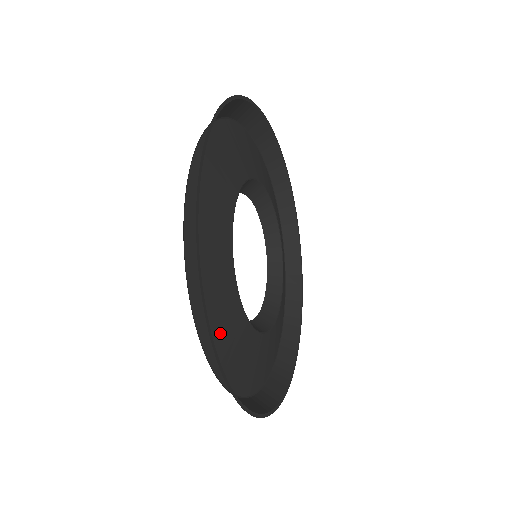
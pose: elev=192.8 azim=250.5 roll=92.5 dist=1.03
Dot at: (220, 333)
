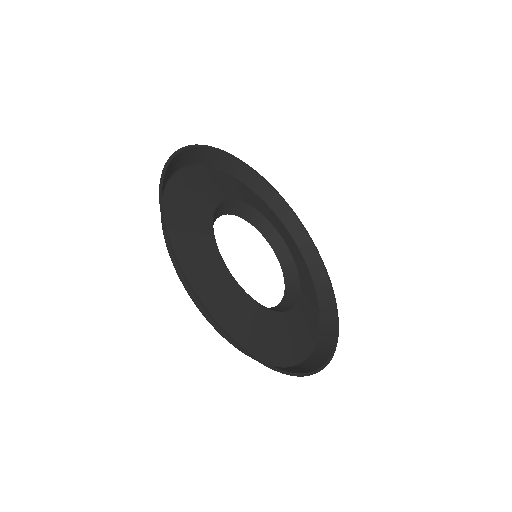
Dot at: (192, 259)
